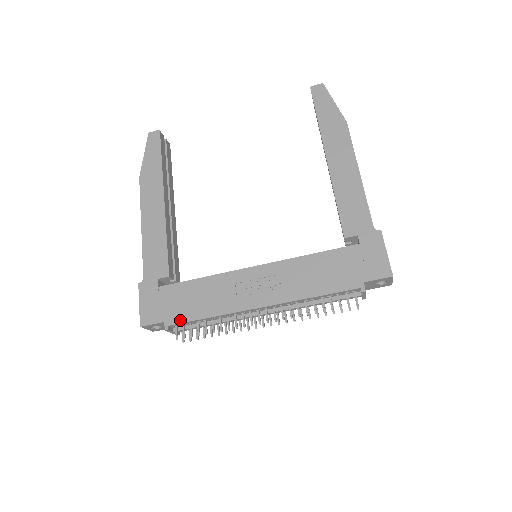
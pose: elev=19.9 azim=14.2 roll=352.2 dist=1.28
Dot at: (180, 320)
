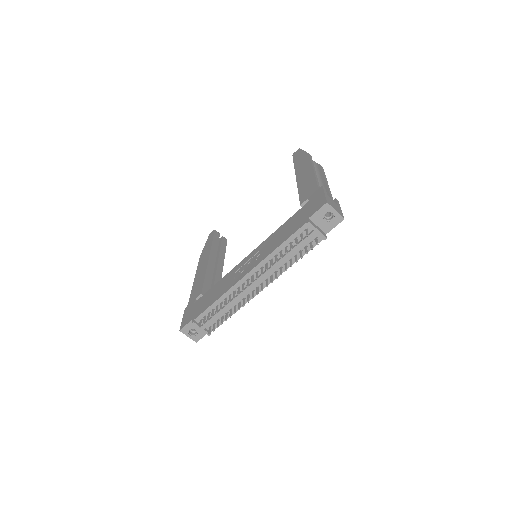
Dot at: (201, 312)
